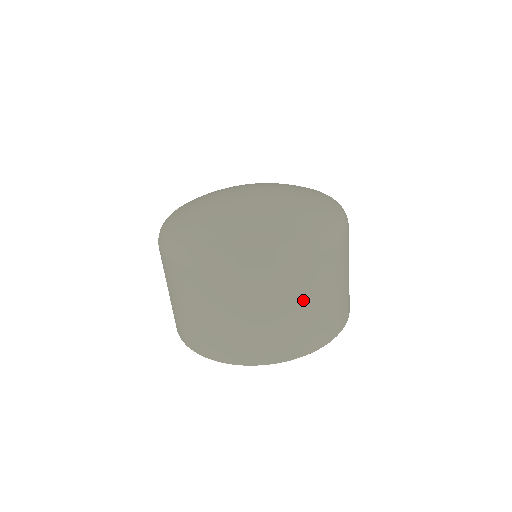
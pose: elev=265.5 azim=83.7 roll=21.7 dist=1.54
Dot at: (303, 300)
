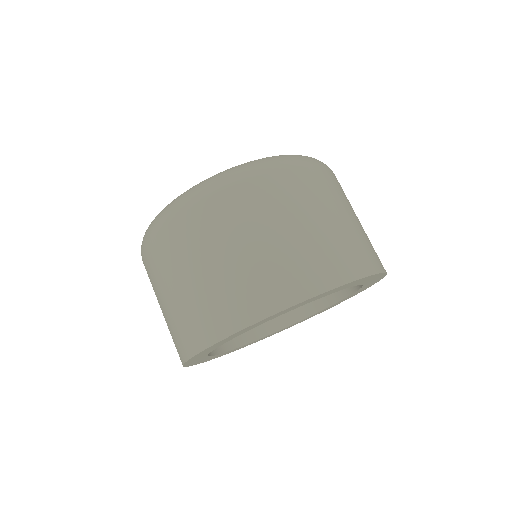
Dot at: (277, 220)
